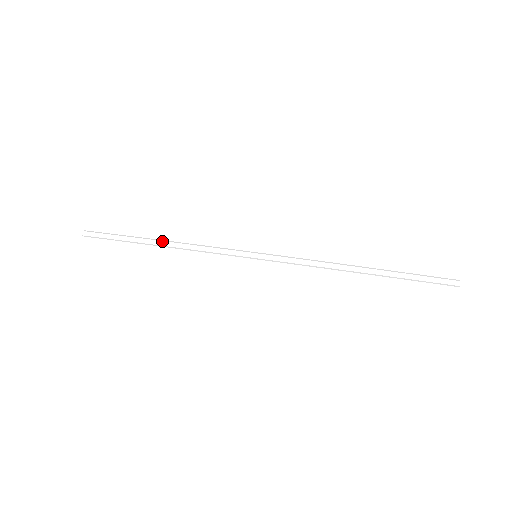
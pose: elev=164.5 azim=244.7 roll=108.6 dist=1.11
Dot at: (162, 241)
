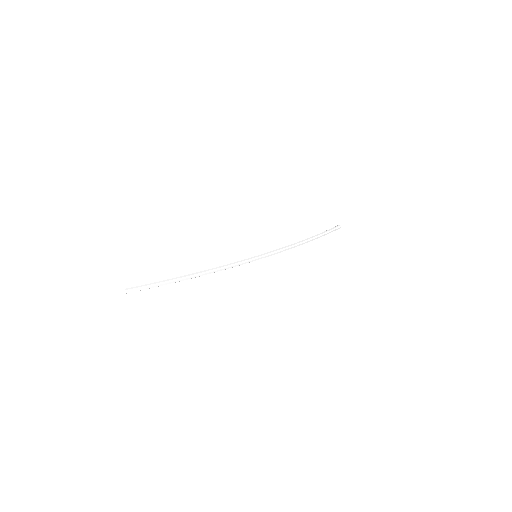
Dot at: (201, 273)
